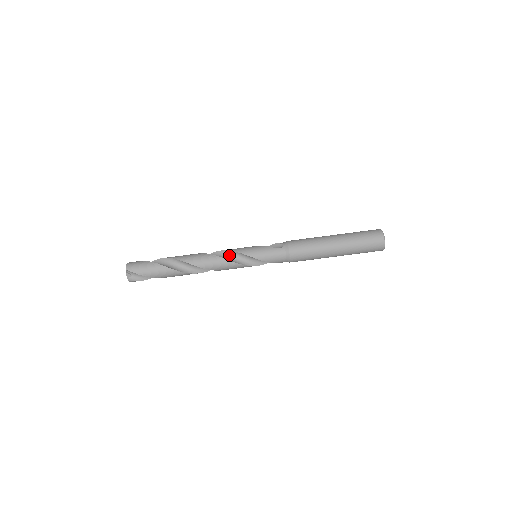
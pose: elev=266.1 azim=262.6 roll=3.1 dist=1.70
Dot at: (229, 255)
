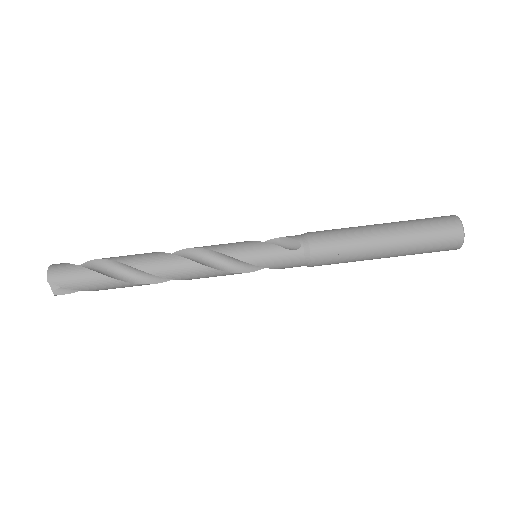
Dot at: (213, 257)
